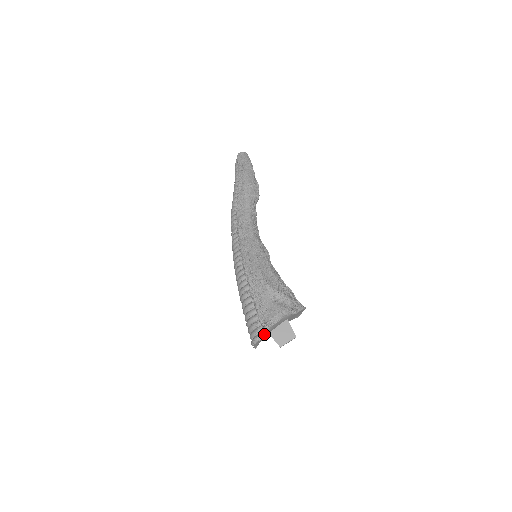
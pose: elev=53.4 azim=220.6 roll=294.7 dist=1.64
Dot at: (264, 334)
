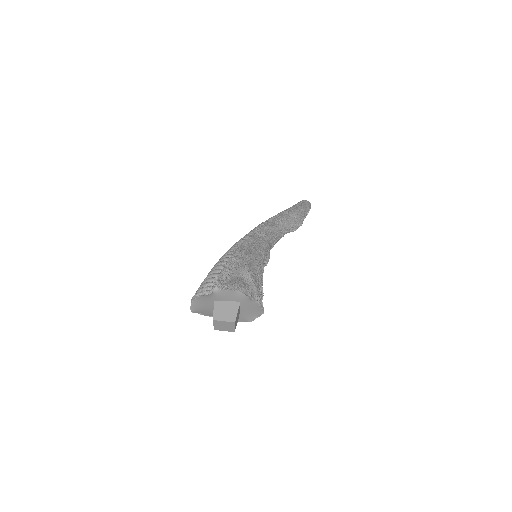
Dot at: (209, 292)
